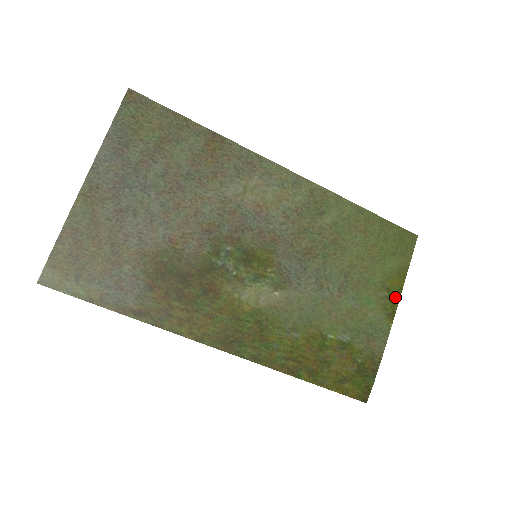
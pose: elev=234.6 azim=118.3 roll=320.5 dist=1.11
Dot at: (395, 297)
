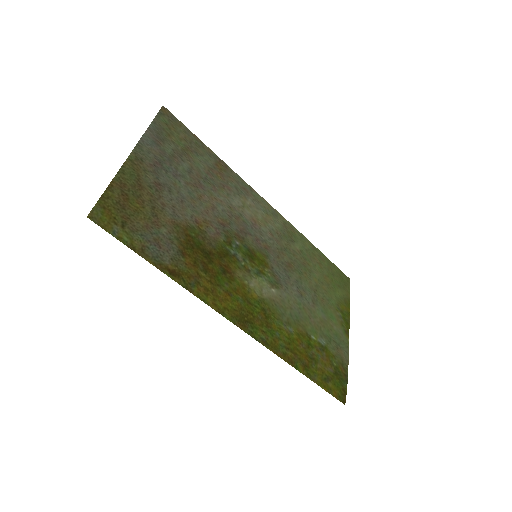
Dot at: (347, 319)
